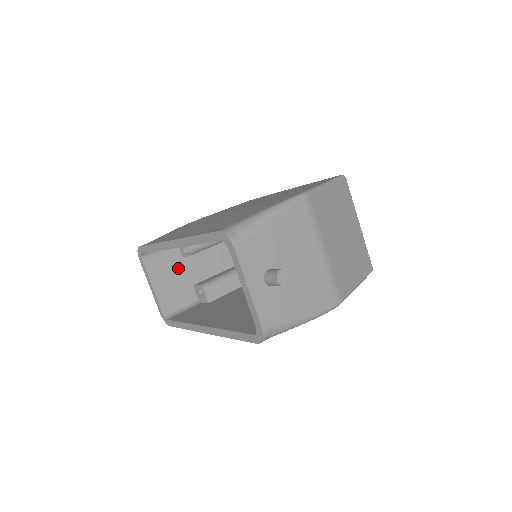
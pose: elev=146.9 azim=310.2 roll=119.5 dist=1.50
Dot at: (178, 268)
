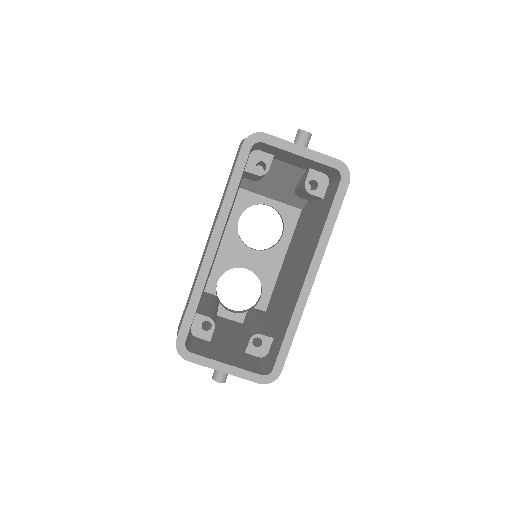
Dot at: (219, 348)
